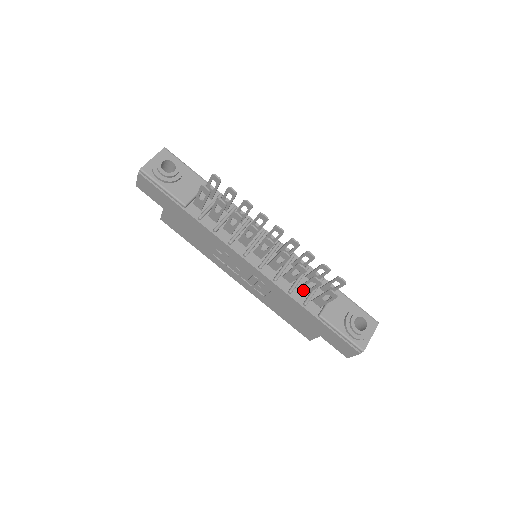
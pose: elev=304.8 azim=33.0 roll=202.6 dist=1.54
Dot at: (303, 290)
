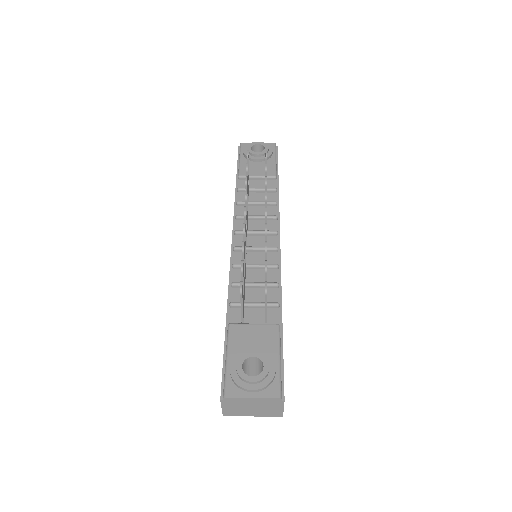
Dot at: occluded
